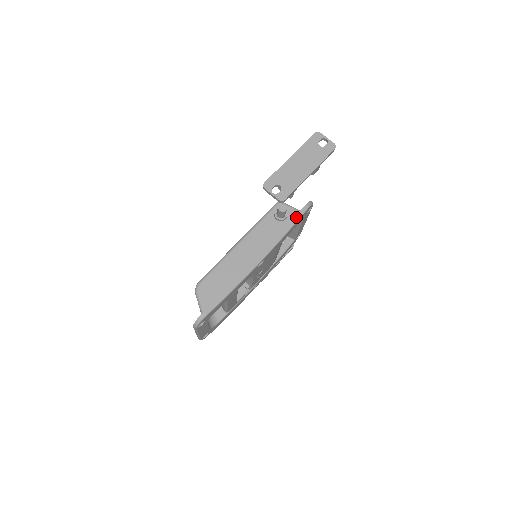
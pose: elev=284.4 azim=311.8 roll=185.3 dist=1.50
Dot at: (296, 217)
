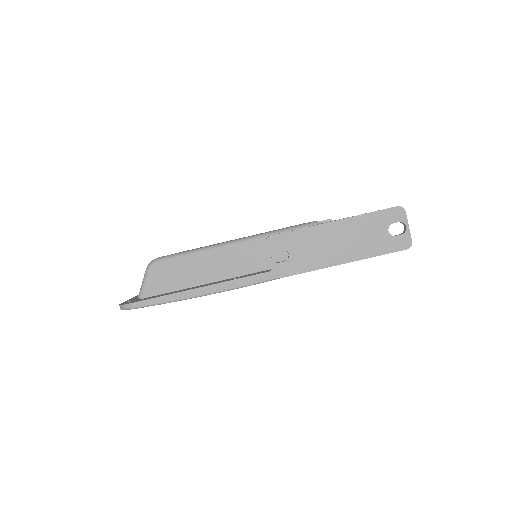
Dot at: occluded
